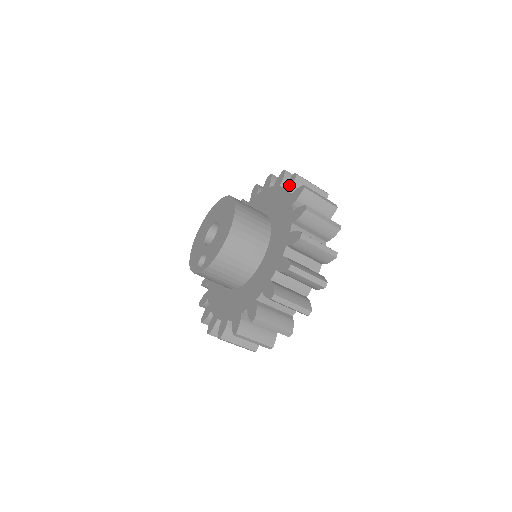
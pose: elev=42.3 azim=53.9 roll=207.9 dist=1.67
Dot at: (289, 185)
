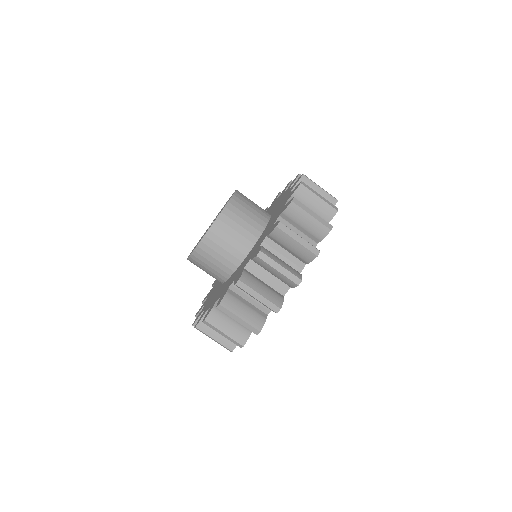
Dot at: occluded
